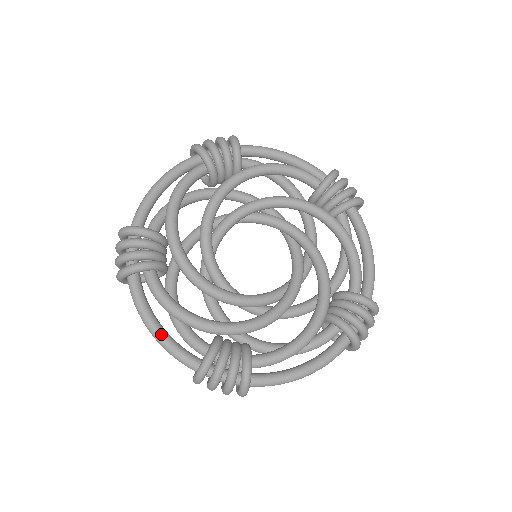
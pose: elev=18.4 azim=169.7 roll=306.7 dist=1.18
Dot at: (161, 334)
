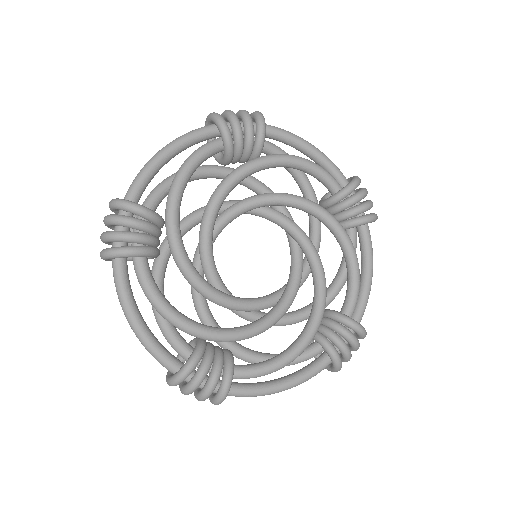
Dot at: (141, 328)
